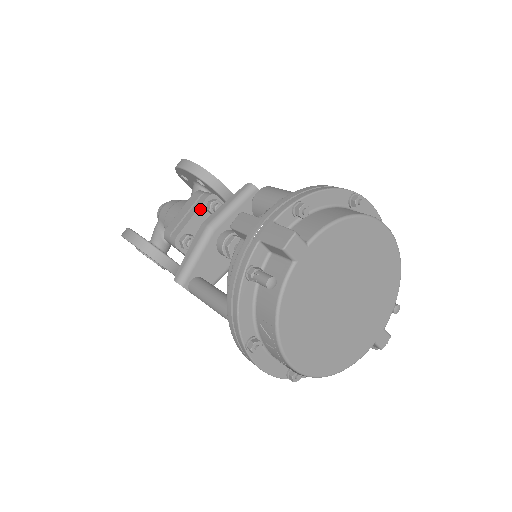
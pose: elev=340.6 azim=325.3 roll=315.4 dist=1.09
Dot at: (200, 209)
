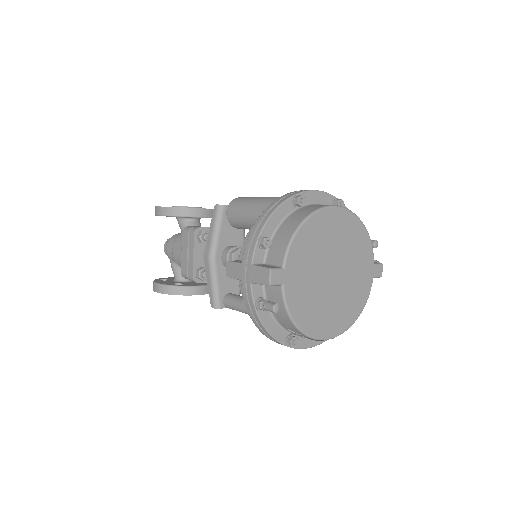
Dot at: (195, 246)
